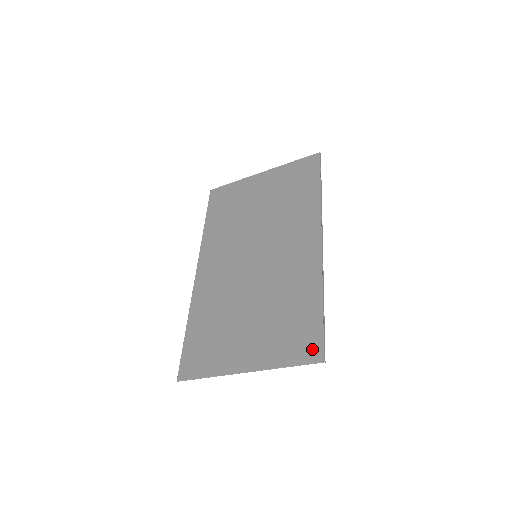
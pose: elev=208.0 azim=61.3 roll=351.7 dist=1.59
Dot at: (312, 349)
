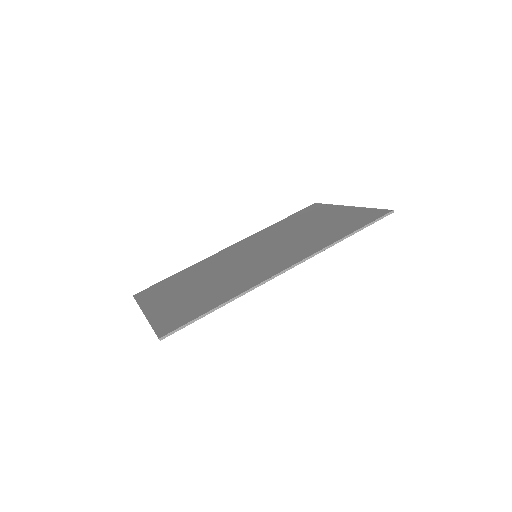
Dot at: (170, 327)
